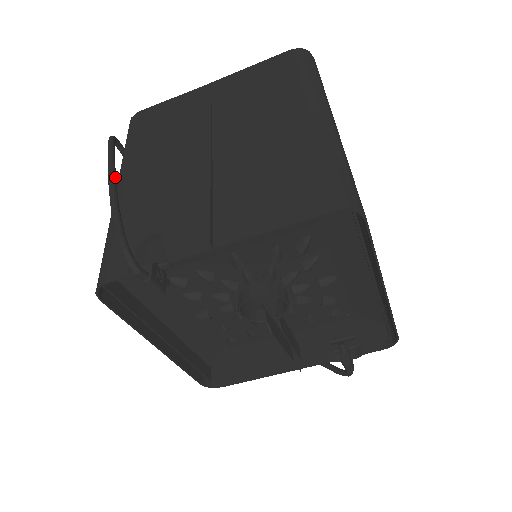
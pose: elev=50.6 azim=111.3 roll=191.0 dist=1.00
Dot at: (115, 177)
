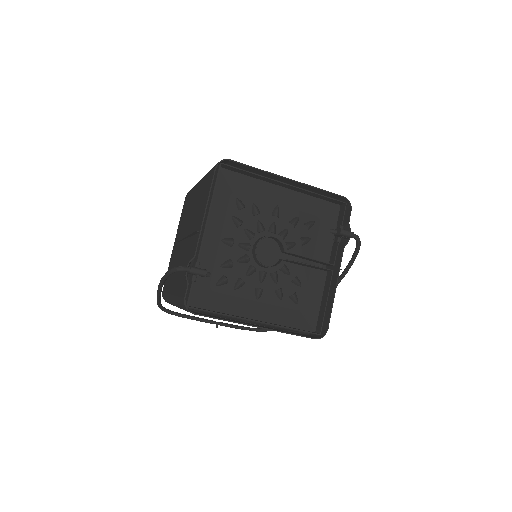
Dot at: occluded
